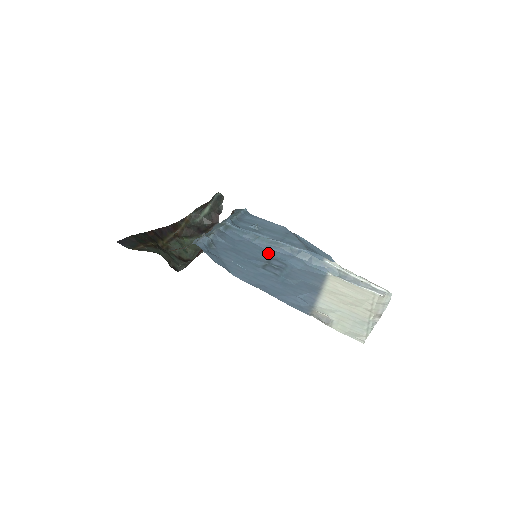
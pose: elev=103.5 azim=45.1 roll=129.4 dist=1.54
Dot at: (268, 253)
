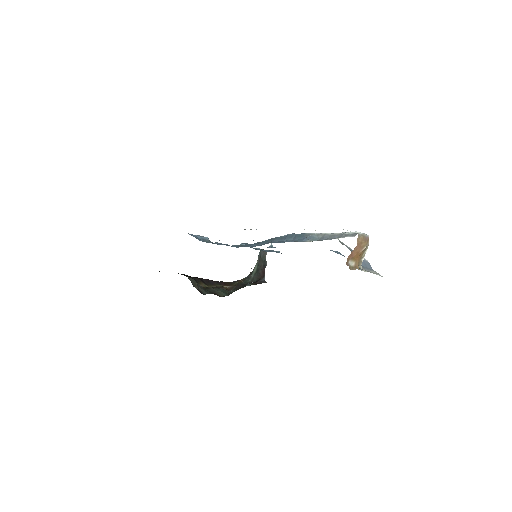
Dot at: occluded
